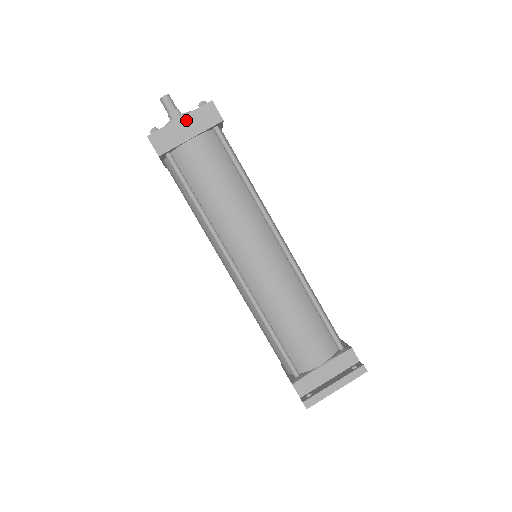
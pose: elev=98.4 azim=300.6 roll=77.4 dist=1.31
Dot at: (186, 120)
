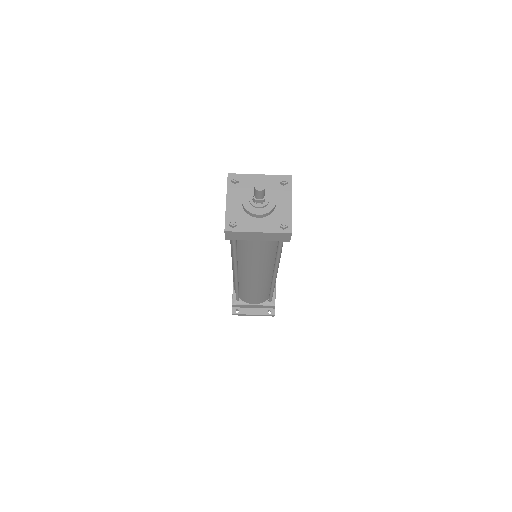
Dot at: (262, 234)
